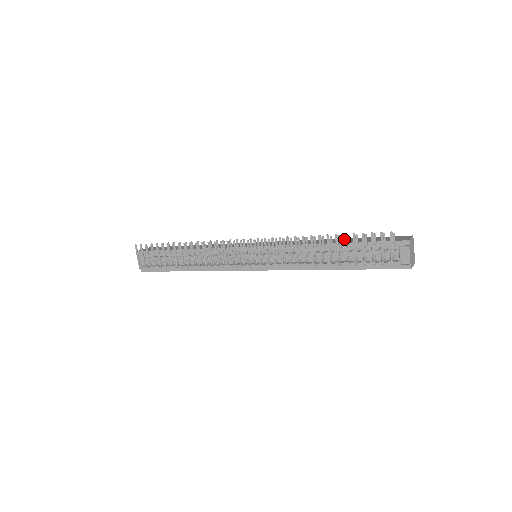
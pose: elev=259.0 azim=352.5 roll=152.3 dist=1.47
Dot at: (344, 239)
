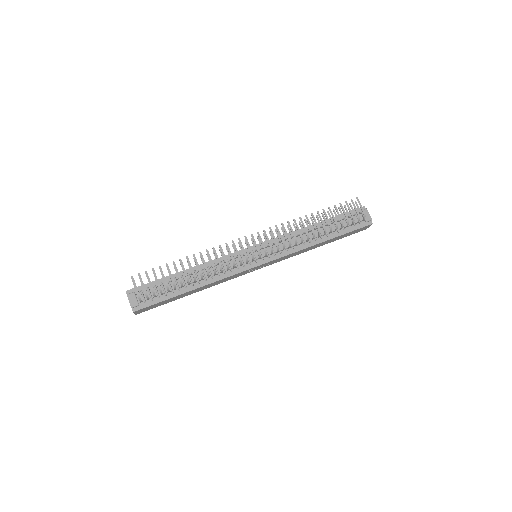
Dot at: (329, 210)
